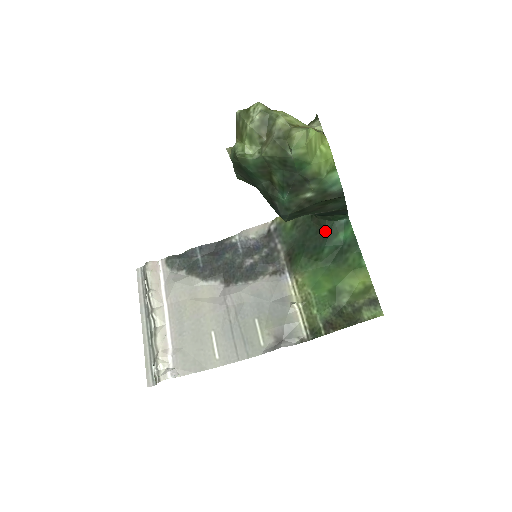
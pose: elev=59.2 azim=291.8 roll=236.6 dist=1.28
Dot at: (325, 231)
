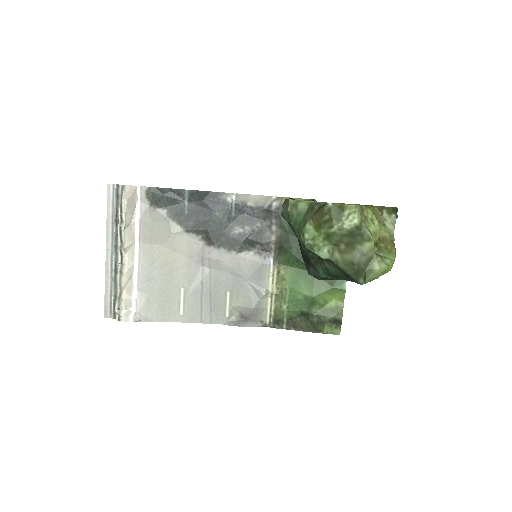
Dot at: occluded
